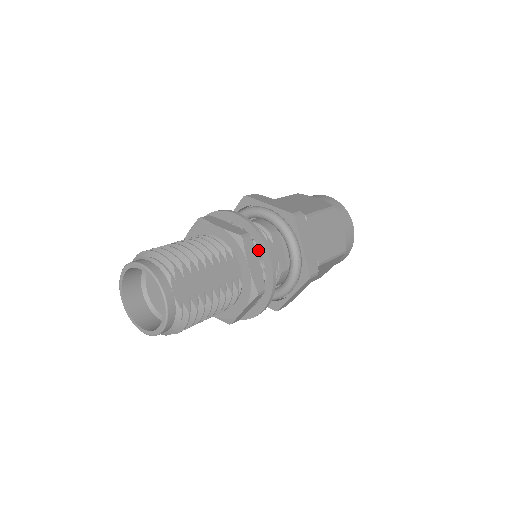
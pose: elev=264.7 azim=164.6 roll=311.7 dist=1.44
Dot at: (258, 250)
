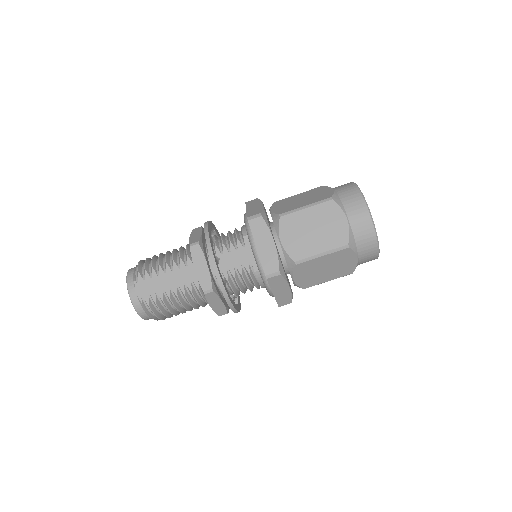
Dot at: (225, 253)
